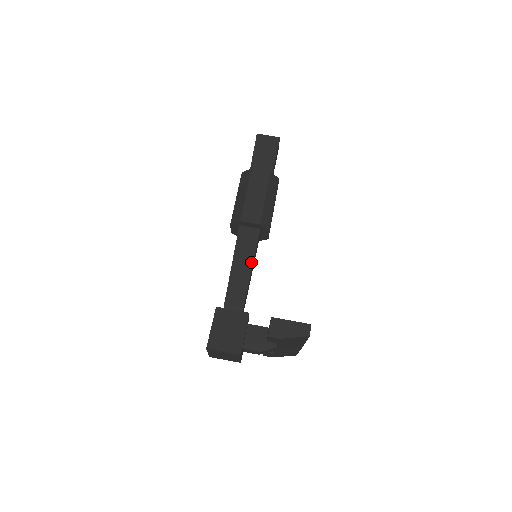
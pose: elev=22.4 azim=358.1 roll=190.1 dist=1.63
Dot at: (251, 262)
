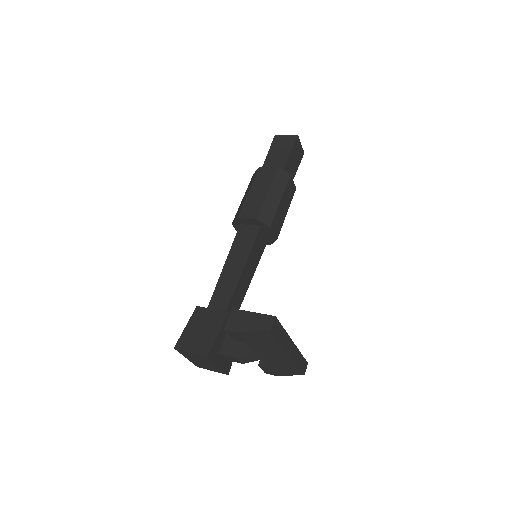
Dot at: (244, 260)
